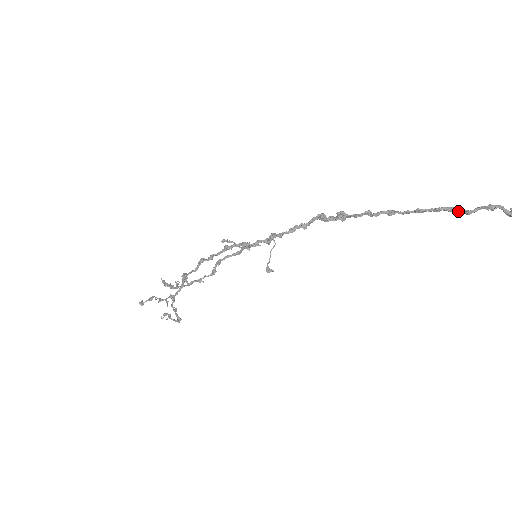
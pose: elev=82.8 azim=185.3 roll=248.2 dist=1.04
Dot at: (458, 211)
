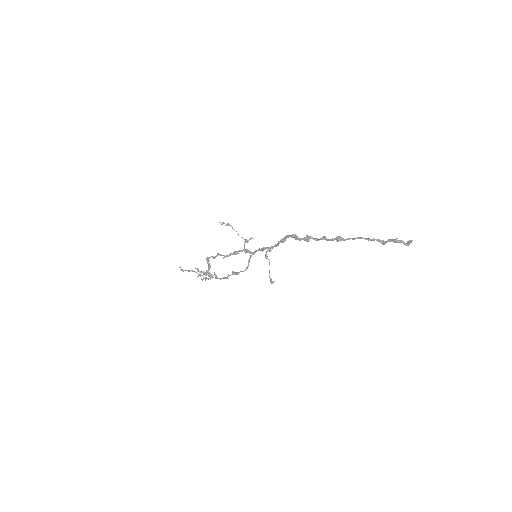
Dot at: (378, 241)
